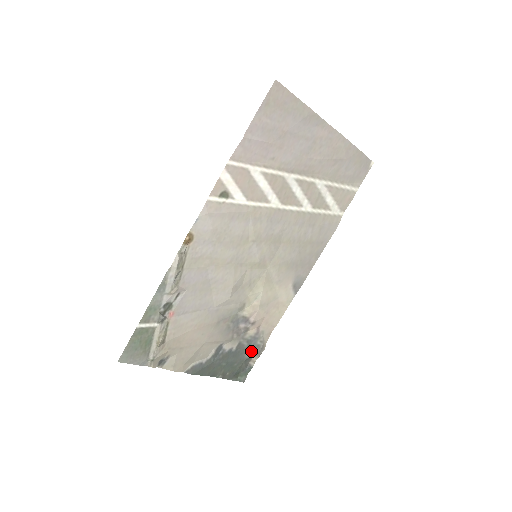
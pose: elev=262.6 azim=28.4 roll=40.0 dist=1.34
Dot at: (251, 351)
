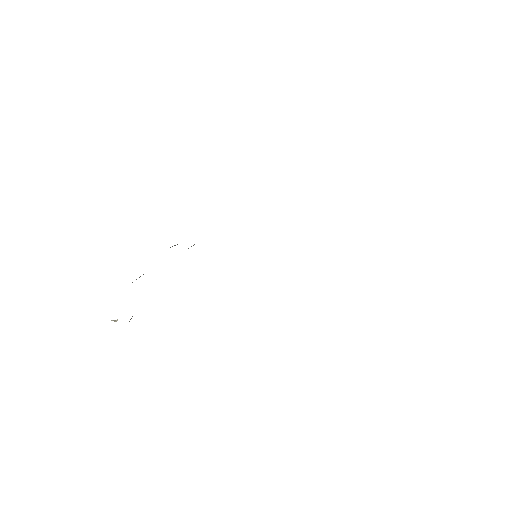
Dot at: occluded
